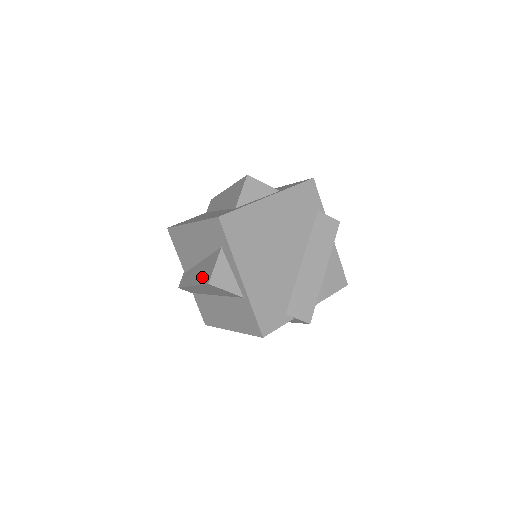
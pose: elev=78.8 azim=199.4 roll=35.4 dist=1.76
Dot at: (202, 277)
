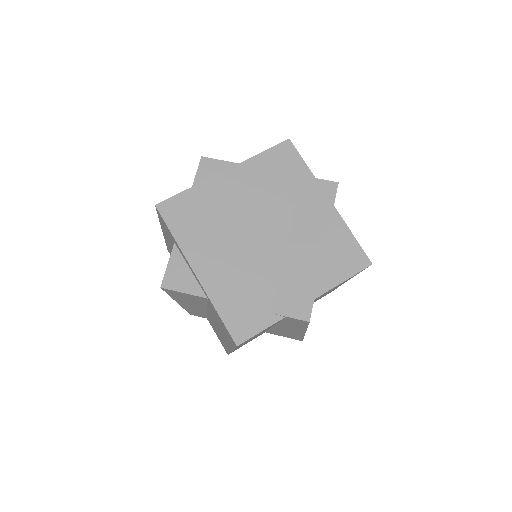
Dot at: occluded
